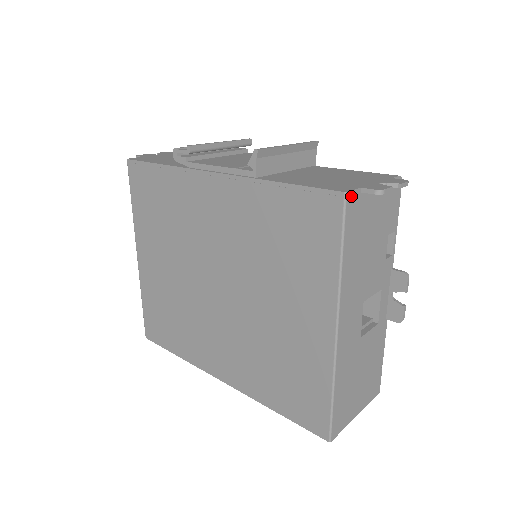
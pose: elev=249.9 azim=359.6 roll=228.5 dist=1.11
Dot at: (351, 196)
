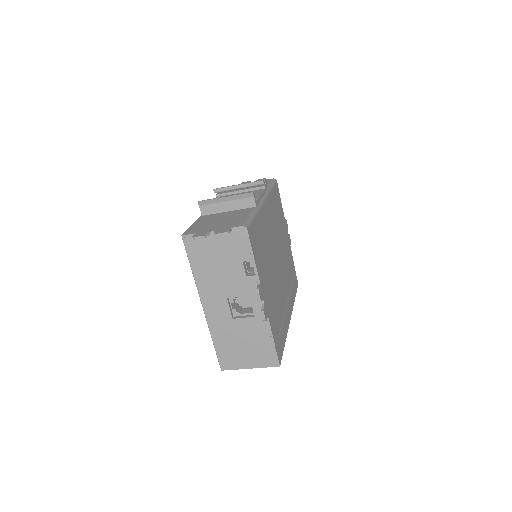
Dot at: (187, 237)
